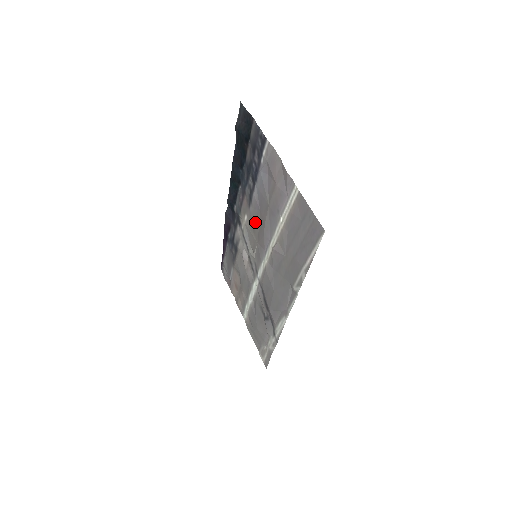
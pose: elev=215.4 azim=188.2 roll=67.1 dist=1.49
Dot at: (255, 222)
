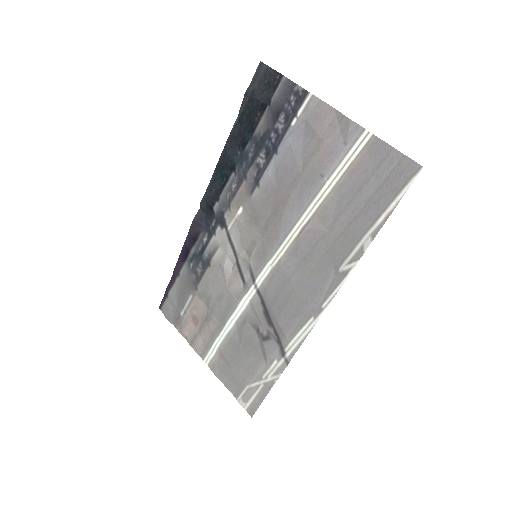
Dot at: (262, 210)
